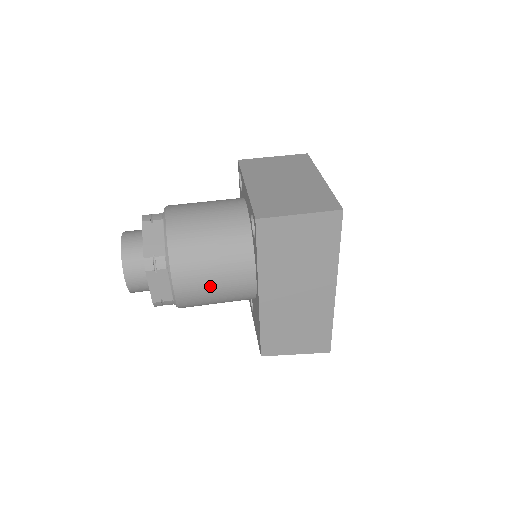
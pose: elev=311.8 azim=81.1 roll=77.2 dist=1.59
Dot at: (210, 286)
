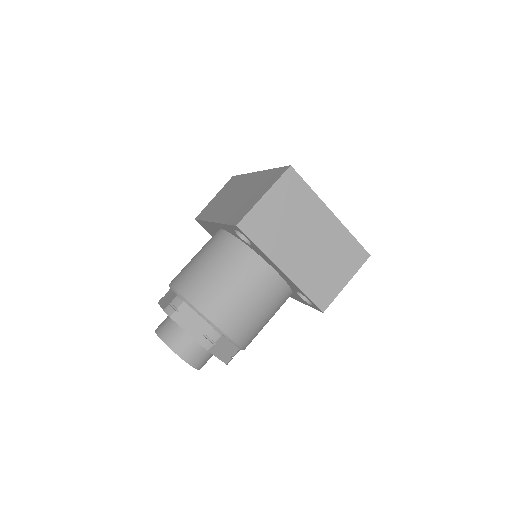
Dot at: occluded
